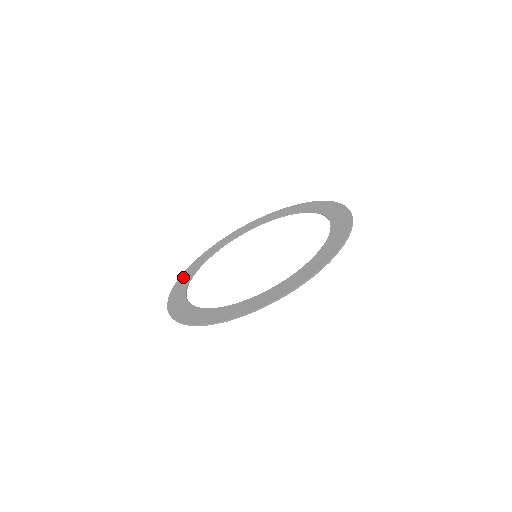
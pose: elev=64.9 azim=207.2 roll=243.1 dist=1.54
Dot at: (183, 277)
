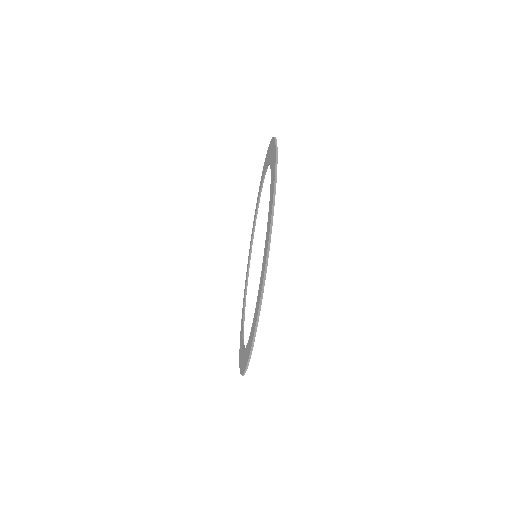
Dot at: (241, 322)
